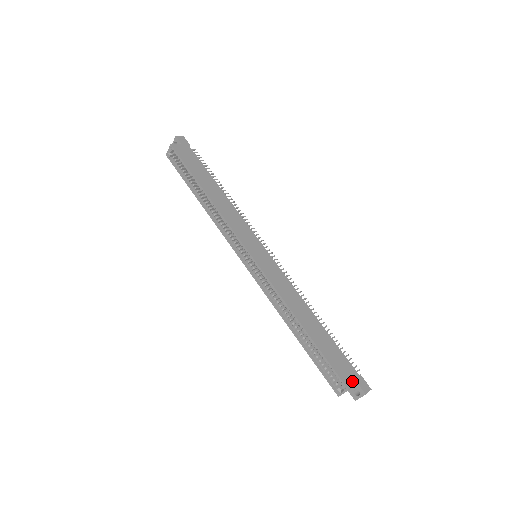
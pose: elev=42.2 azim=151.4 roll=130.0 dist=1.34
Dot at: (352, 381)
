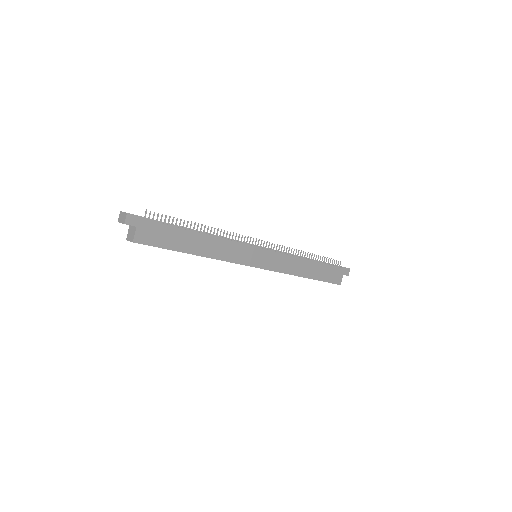
Dot at: (341, 277)
